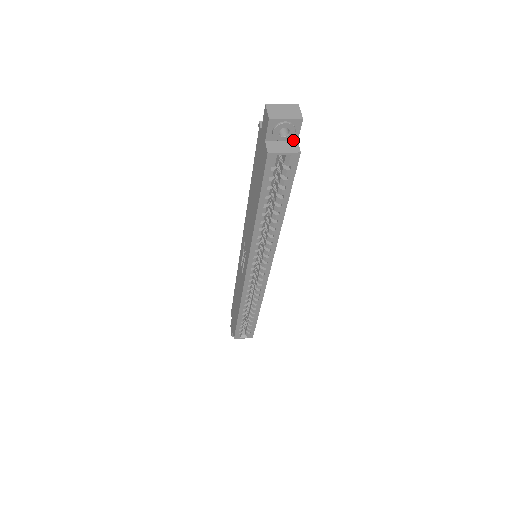
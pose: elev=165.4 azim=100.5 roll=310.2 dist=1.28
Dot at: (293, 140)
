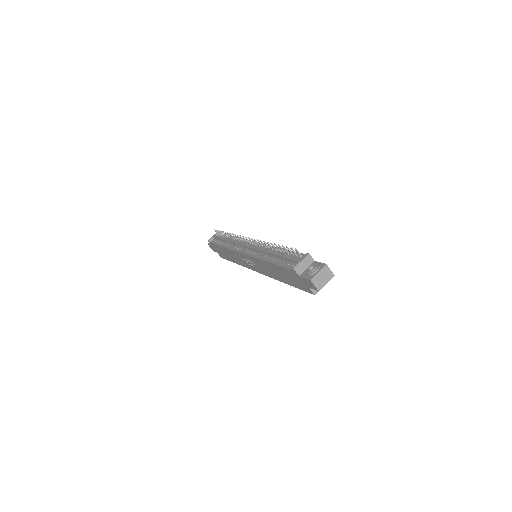
Dot at: occluded
